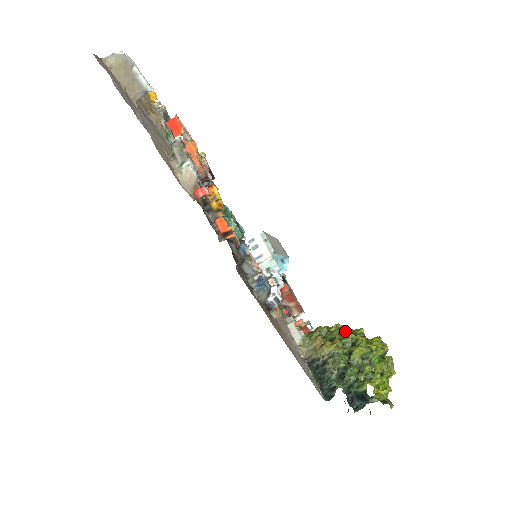
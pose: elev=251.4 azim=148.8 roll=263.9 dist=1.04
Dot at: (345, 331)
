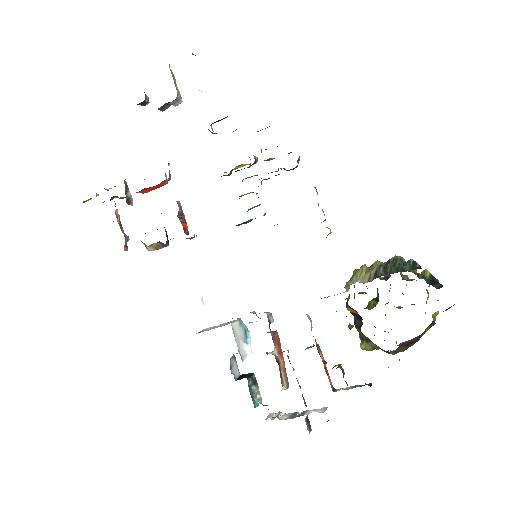
Dot at: occluded
